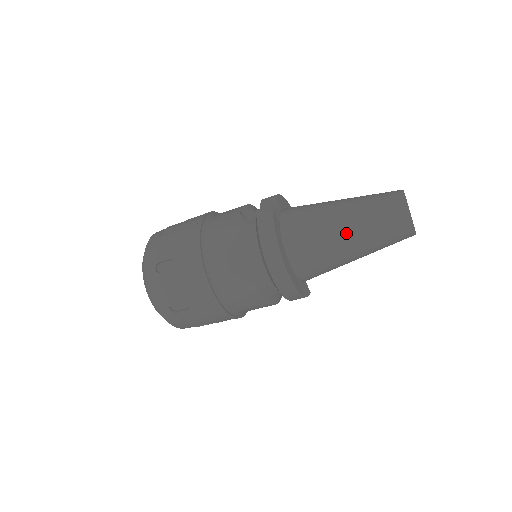
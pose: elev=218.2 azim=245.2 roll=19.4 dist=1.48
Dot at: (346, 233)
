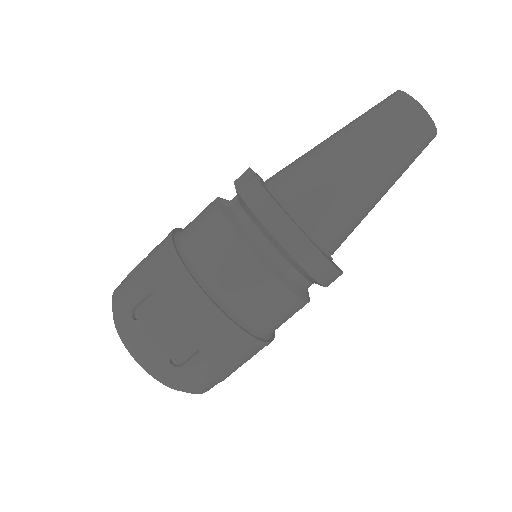
Dot at: (355, 161)
